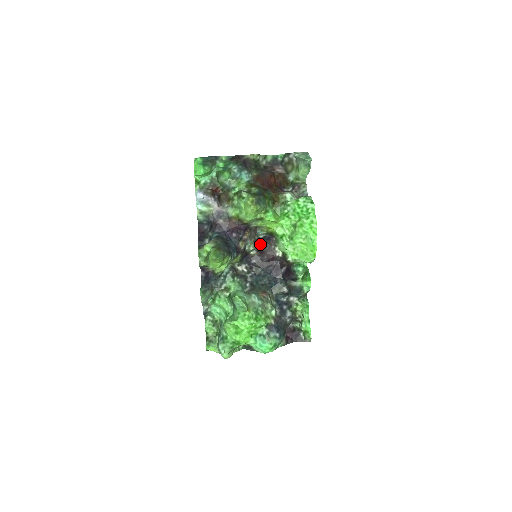
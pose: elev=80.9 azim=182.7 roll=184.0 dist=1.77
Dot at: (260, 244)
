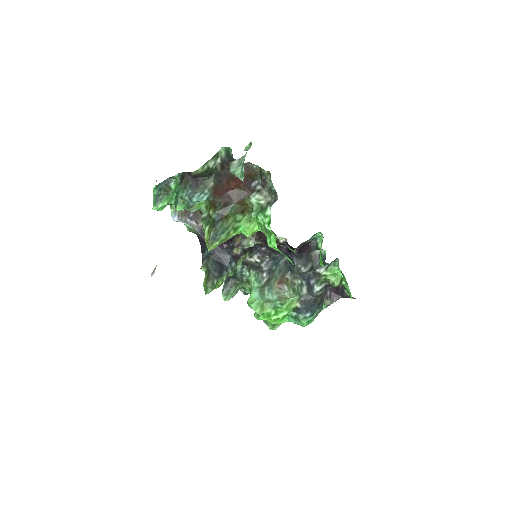
Dot at: (260, 237)
